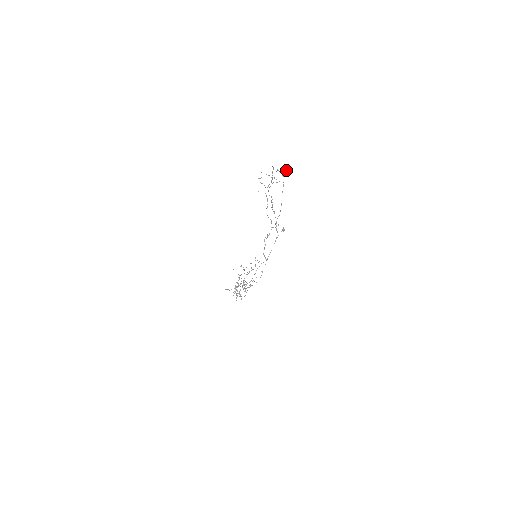
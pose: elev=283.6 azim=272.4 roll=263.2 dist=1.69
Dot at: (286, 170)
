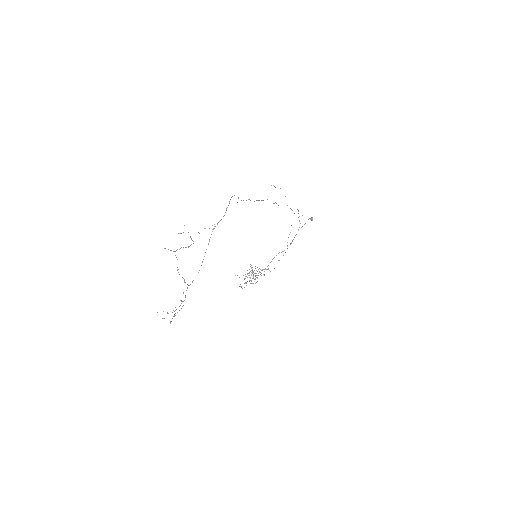
Dot at: (209, 228)
